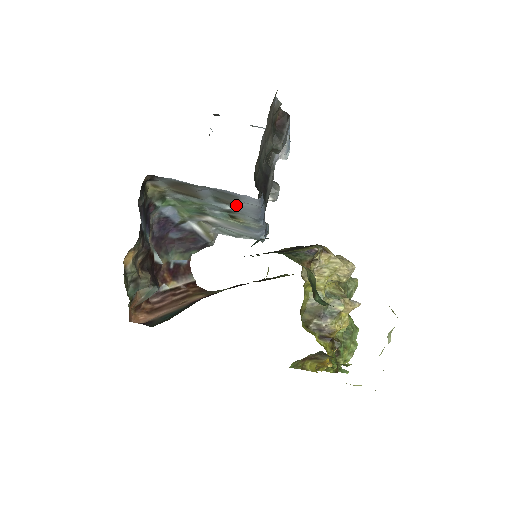
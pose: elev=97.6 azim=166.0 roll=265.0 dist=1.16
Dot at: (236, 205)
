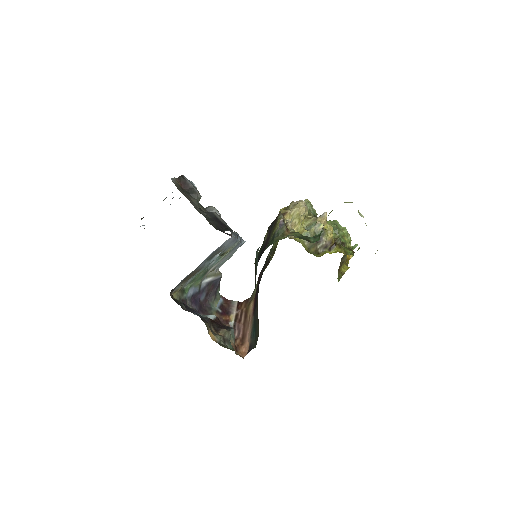
Dot at: (222, 250)
